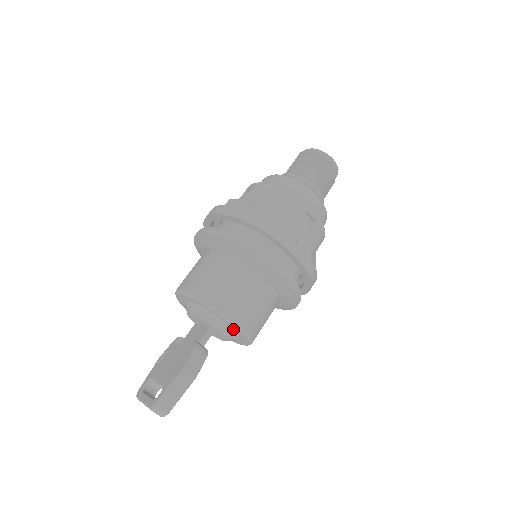
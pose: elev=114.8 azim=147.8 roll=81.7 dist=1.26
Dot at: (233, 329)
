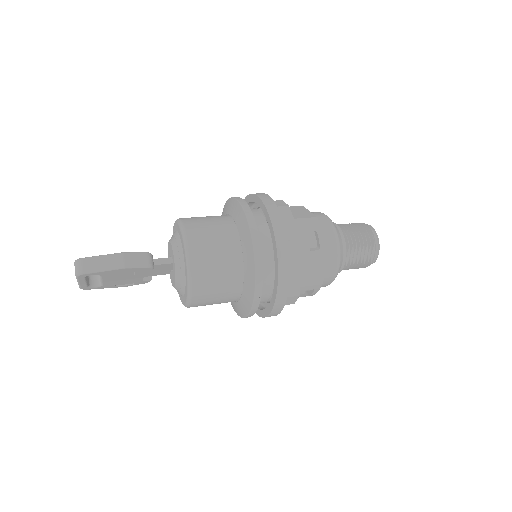
Dot at: (185, 262)
